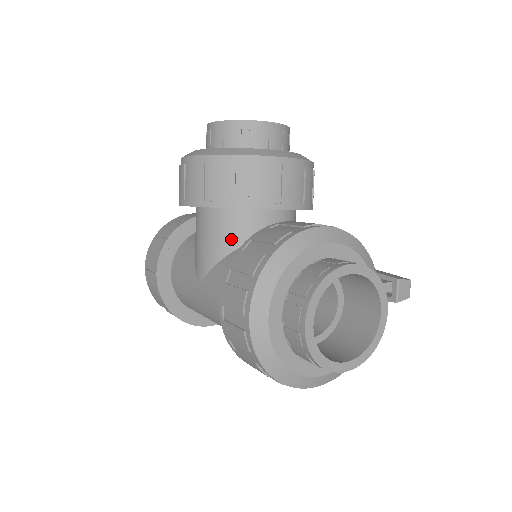
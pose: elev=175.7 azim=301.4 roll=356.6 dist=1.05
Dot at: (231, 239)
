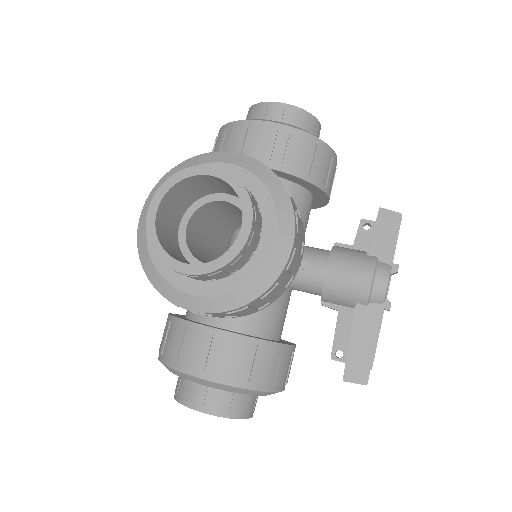
Dot at: occluded
